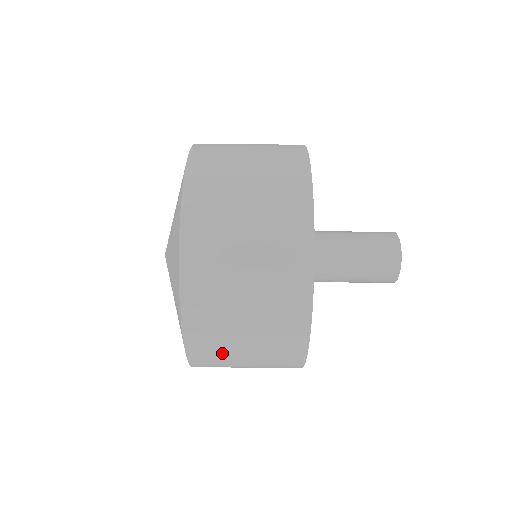
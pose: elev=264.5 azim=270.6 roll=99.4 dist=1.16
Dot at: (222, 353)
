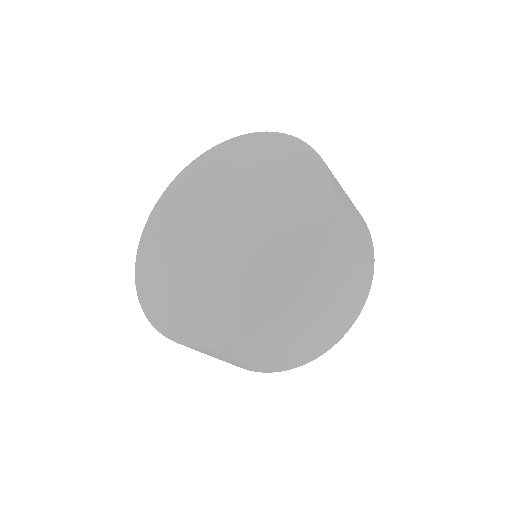
Dot at: occluded
